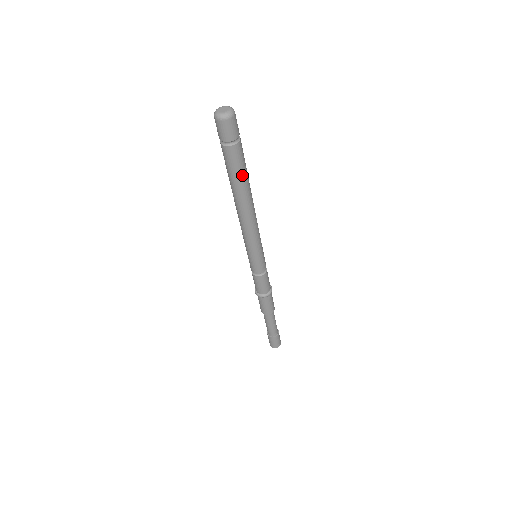
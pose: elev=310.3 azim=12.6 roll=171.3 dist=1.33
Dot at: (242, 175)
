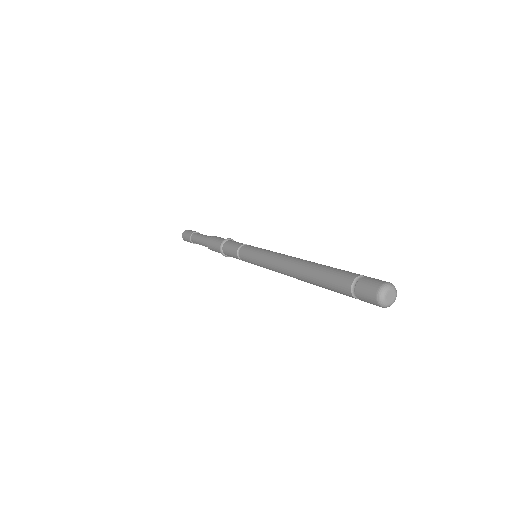
Dot at: occluded
